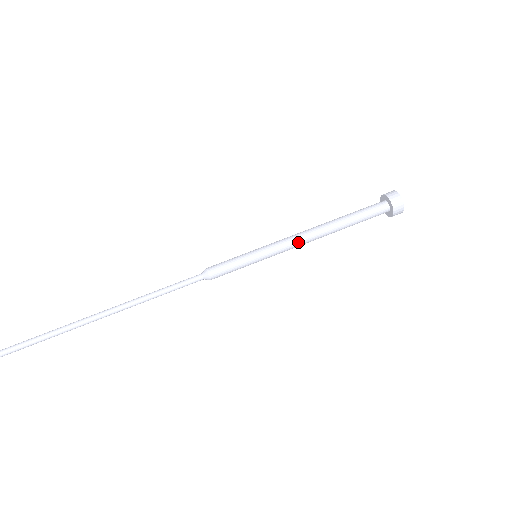
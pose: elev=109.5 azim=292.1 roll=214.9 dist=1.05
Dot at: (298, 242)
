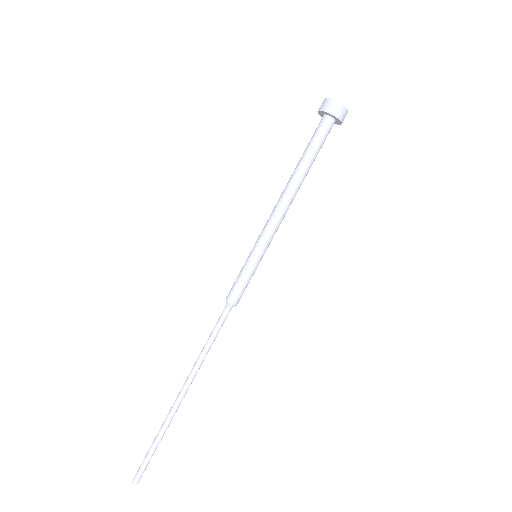
Dot at: (278, 216)
